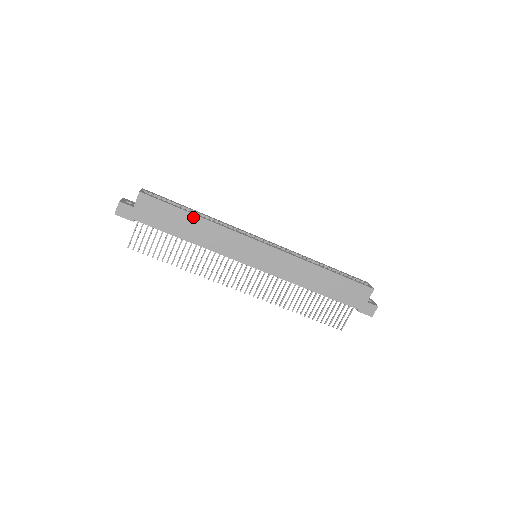
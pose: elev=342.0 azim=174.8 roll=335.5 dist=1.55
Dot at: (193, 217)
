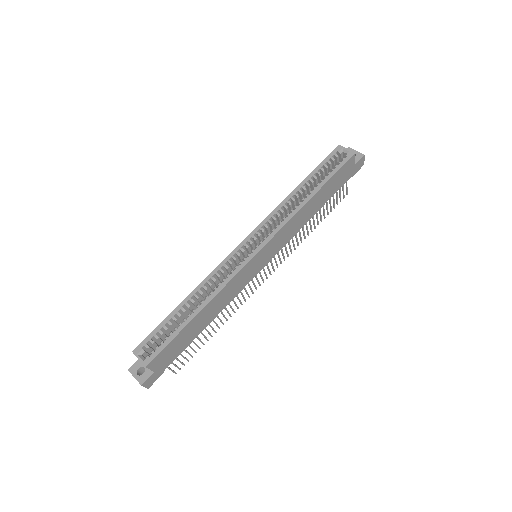
Dot at: (197, 317)
